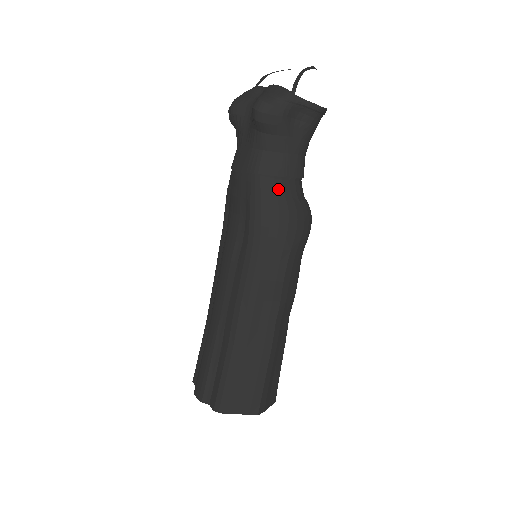
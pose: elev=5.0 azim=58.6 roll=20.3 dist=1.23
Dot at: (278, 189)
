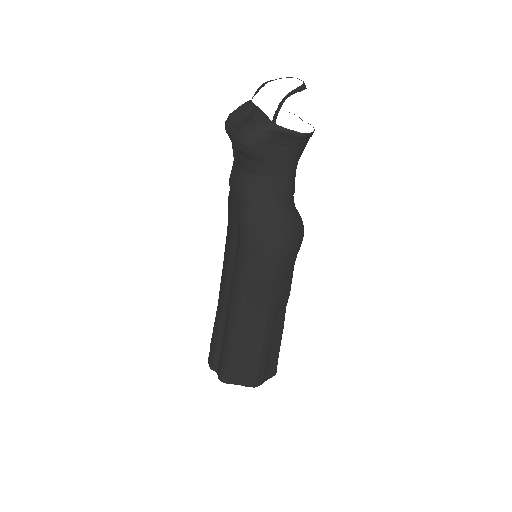
Dot at: (264, 210)
